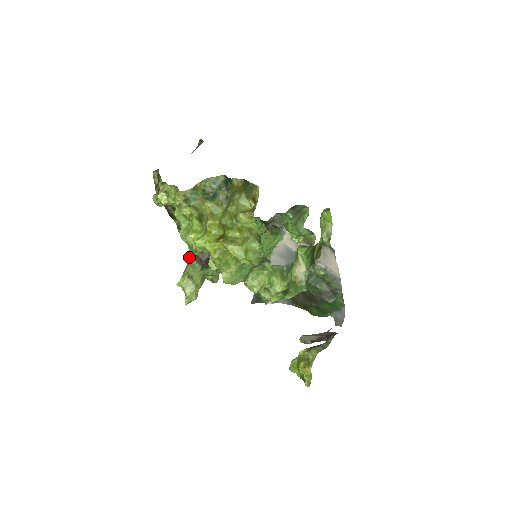
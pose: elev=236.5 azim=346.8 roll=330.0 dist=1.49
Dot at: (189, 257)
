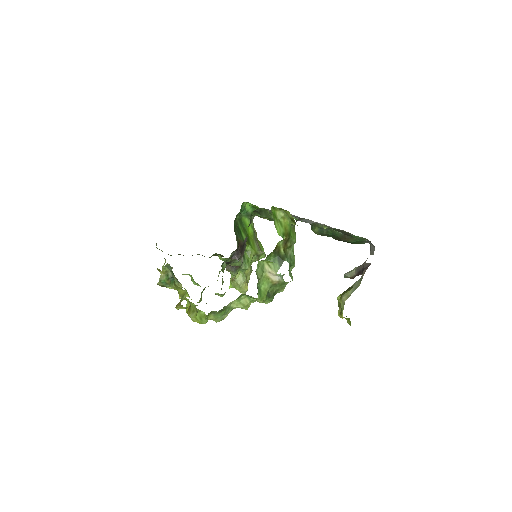
Dot at: occluded
